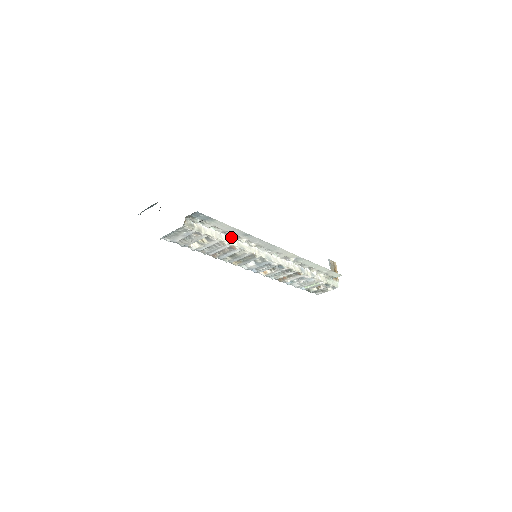
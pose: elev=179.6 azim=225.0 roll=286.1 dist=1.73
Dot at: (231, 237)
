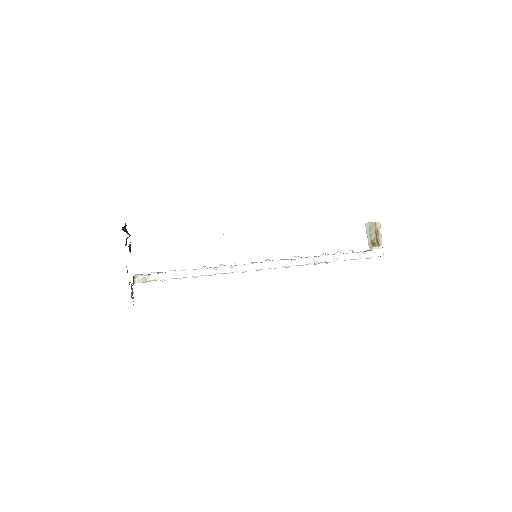
Dot at: occluded
